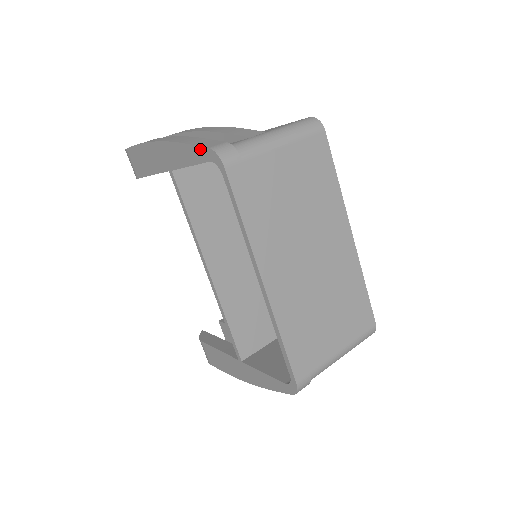
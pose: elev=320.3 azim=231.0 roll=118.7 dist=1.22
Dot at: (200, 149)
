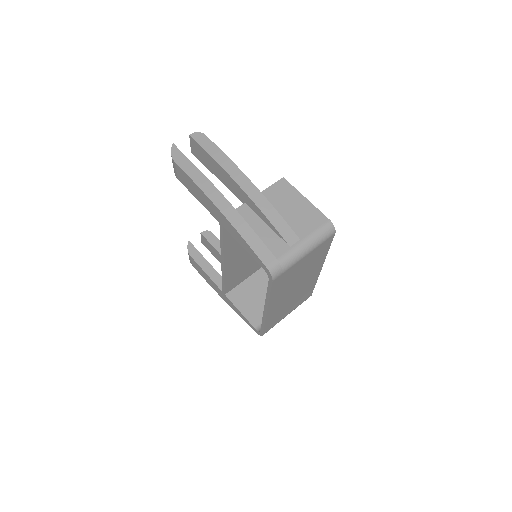
Dot at: (258, 259)
